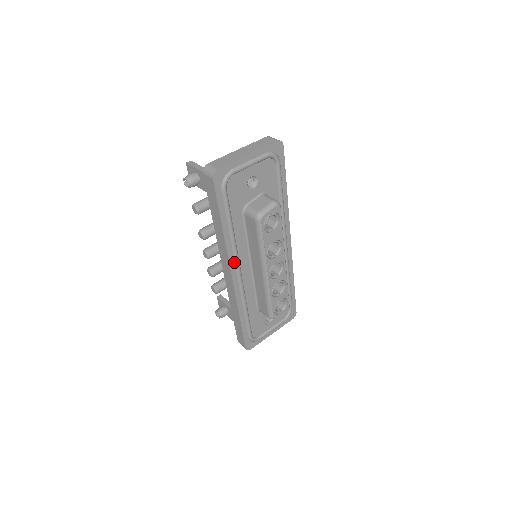
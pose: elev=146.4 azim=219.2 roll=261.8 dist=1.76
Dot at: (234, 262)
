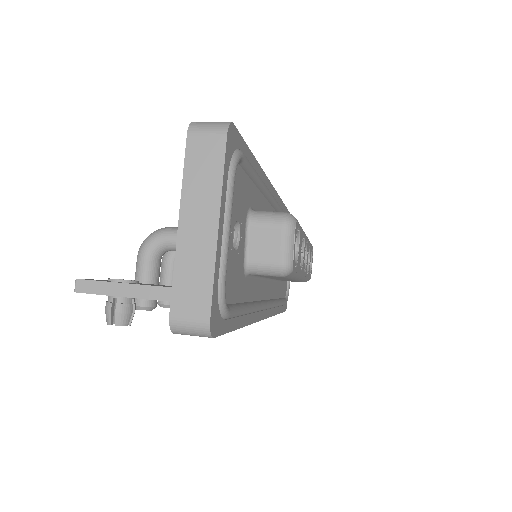
Dot at: (260, 311)
